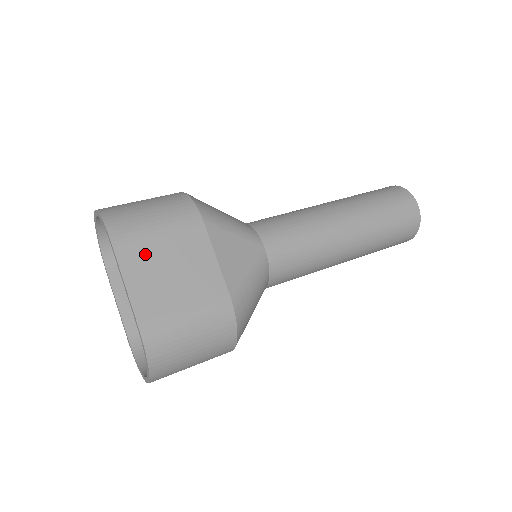
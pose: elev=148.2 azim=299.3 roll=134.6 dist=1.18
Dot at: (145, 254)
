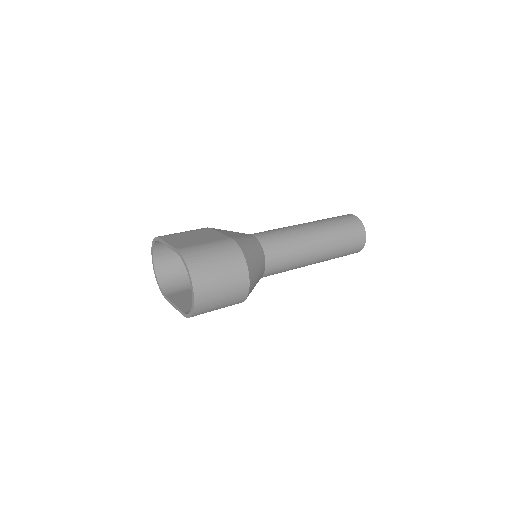
Dot at: (177, 237)
